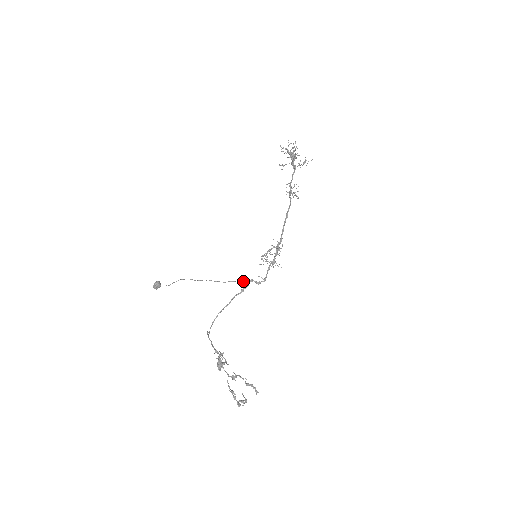
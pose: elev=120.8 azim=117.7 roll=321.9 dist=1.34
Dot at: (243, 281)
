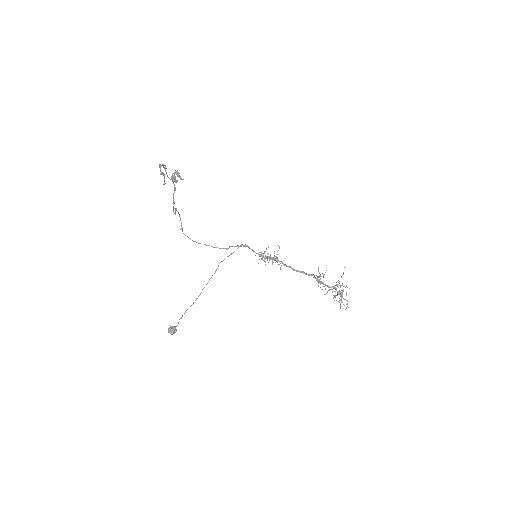
Dot at: occluded
